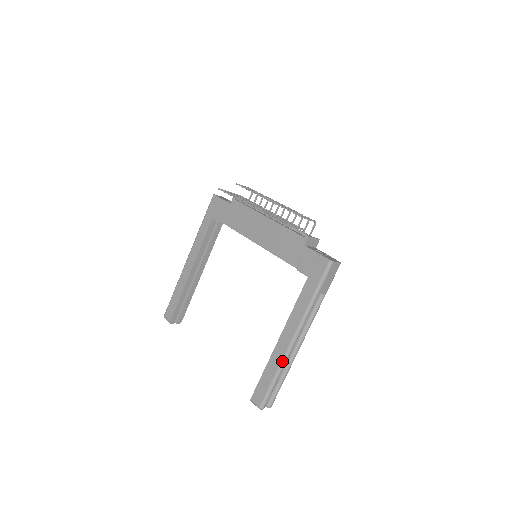
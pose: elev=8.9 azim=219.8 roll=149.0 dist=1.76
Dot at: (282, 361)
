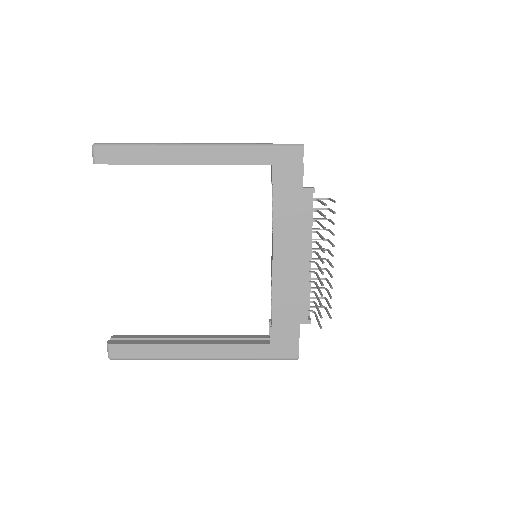
Dot at: (173, 359)
